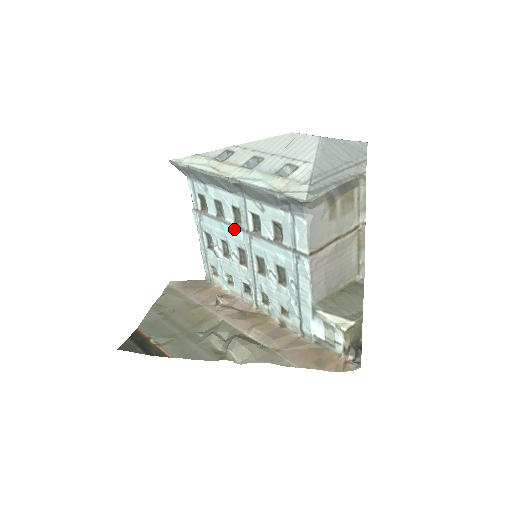
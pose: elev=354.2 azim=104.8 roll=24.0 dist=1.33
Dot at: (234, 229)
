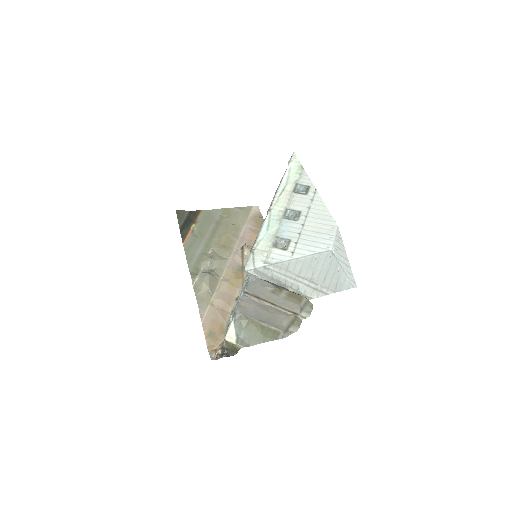
Dot at: occluded
